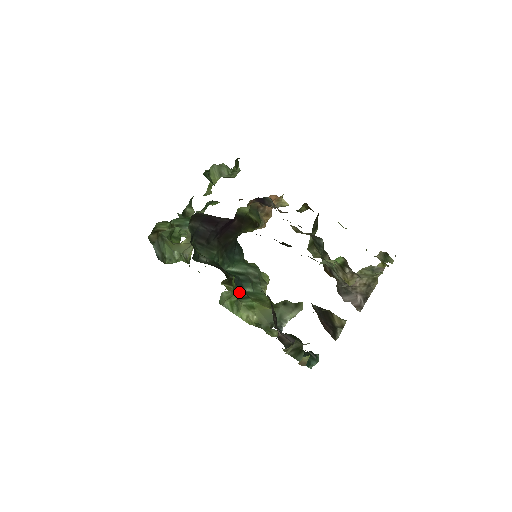
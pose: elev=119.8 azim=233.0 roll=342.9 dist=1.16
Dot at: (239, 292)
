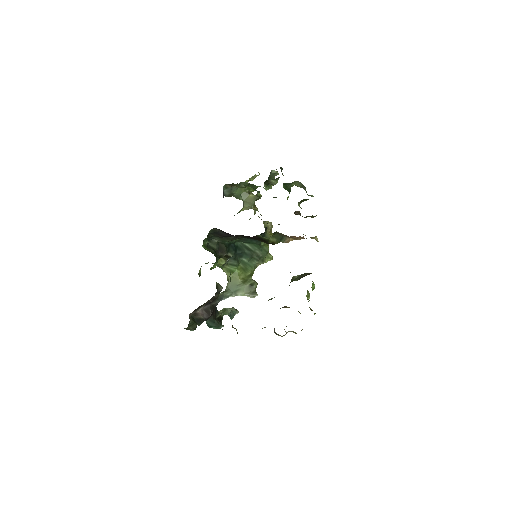
Dot at: (232, 260)
